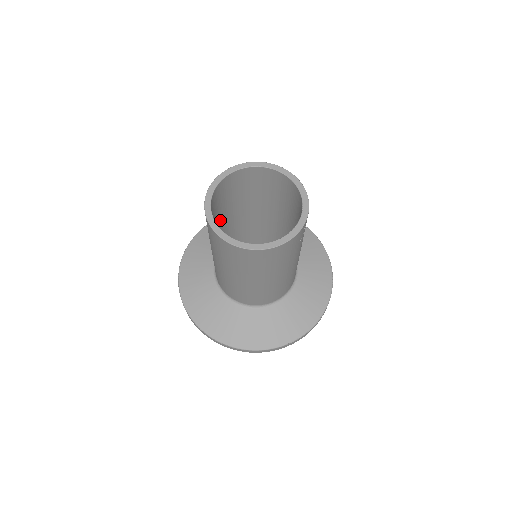
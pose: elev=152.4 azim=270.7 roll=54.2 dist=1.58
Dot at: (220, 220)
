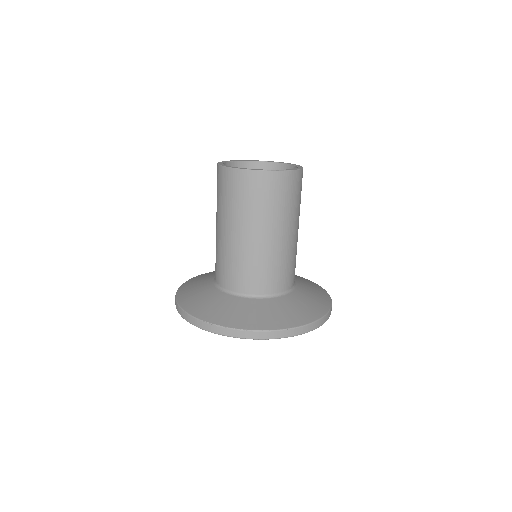
Dot at: occluded
